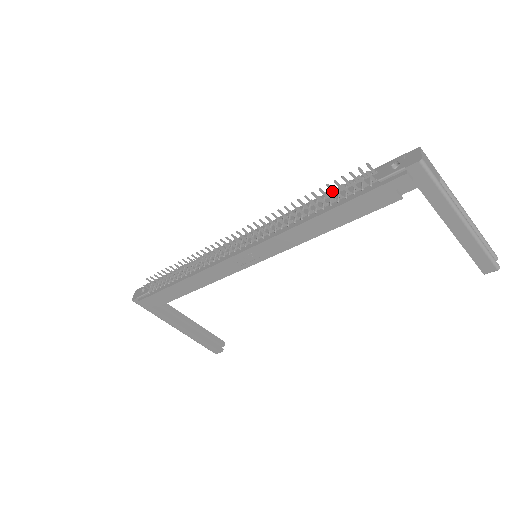
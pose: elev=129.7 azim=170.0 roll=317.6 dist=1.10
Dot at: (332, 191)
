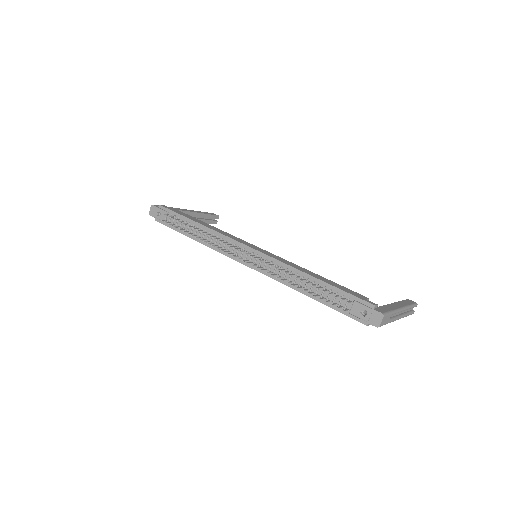
Dot at: (320, 288)
